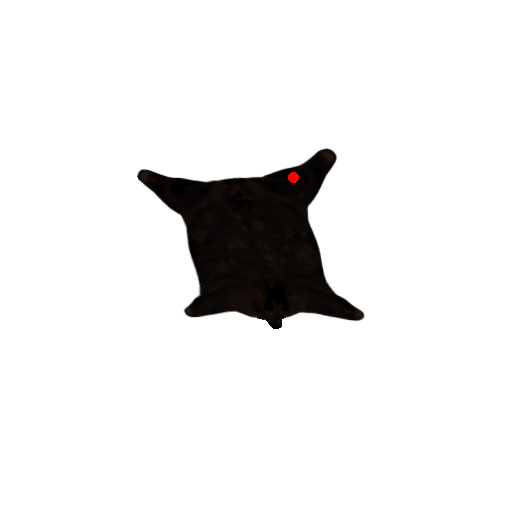
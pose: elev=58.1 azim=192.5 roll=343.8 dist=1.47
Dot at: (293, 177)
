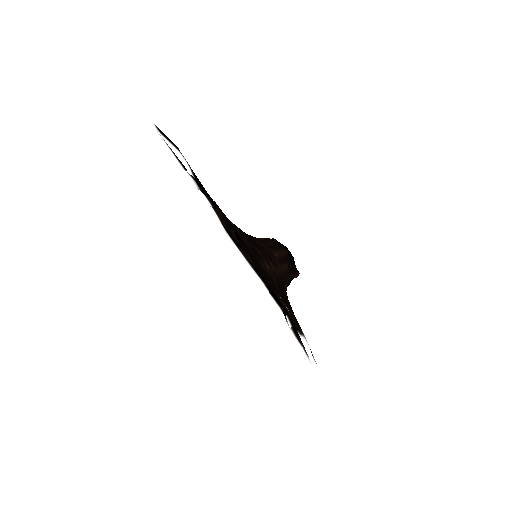
Dot at: (279, 300)
